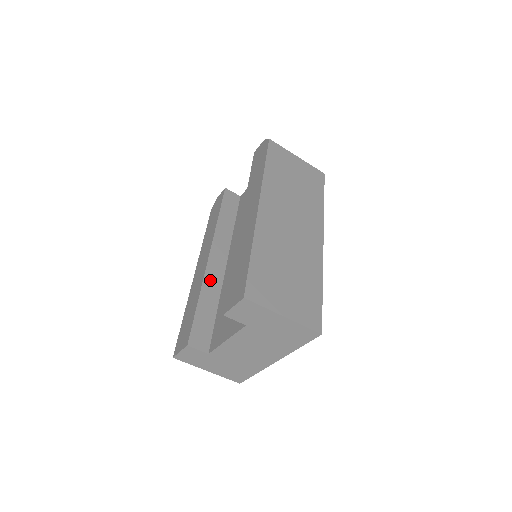
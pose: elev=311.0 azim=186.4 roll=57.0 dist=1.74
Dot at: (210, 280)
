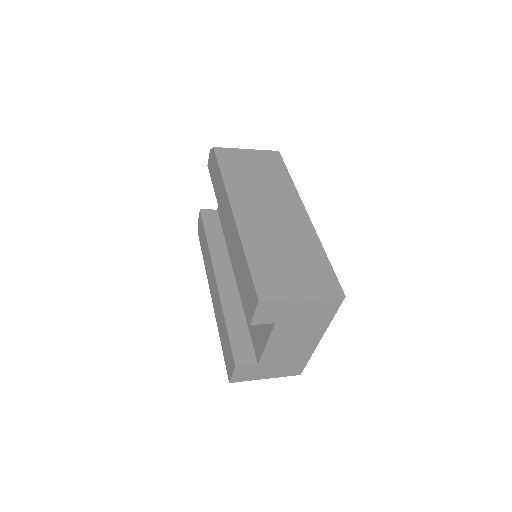
Dot at: (227, 298)
